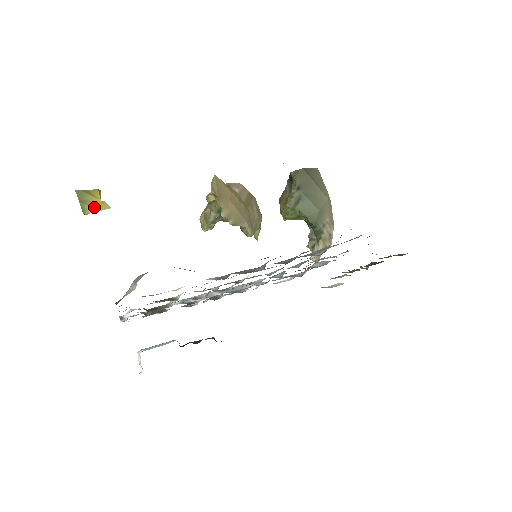
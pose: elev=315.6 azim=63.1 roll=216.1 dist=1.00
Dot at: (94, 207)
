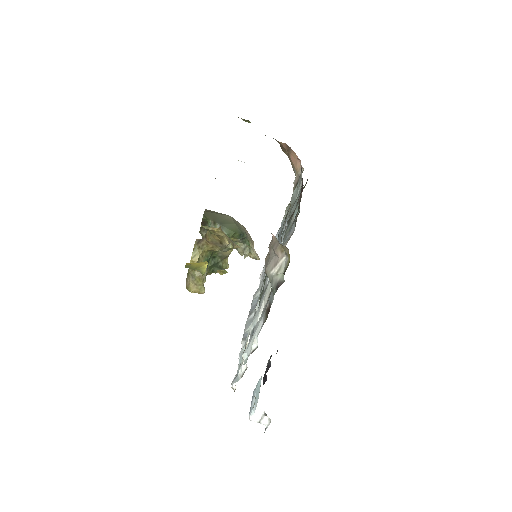
Dot at: (203, 265)
